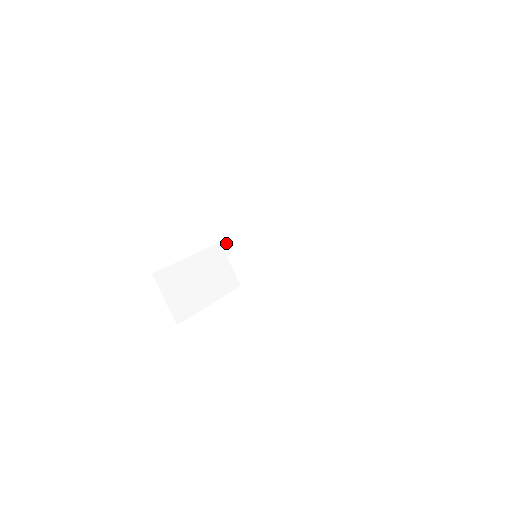
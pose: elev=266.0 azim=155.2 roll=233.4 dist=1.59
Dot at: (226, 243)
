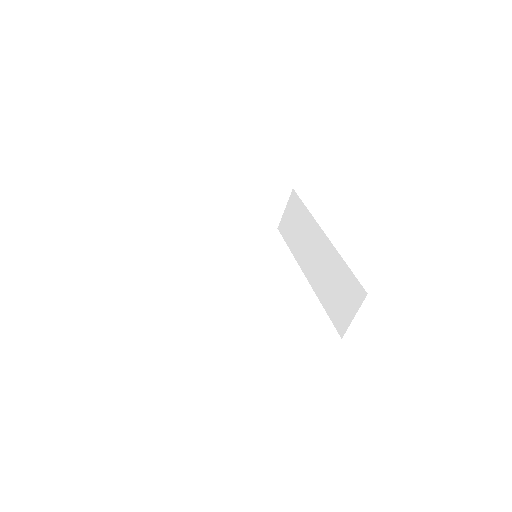
Dot at: (295, 197)
